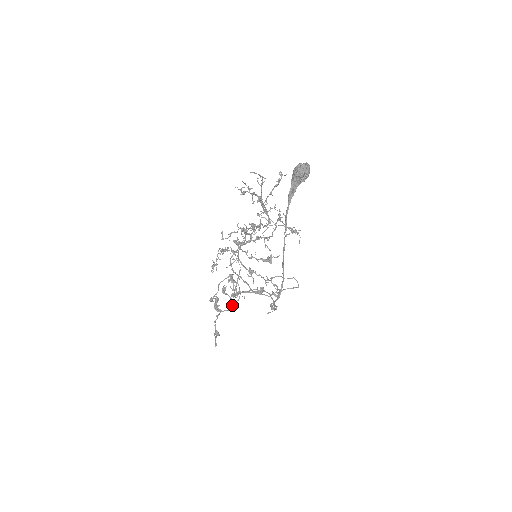
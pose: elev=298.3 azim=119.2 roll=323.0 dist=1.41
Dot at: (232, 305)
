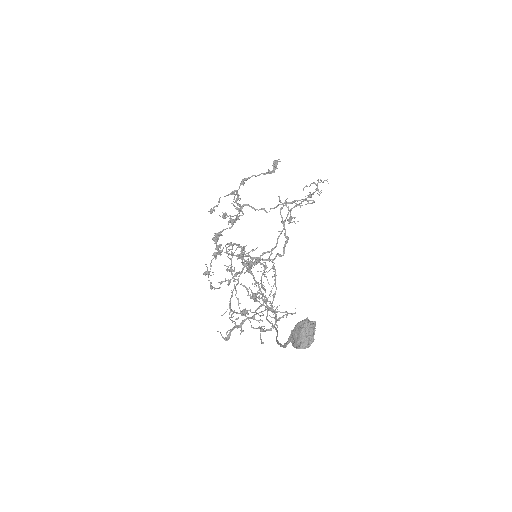
Dot at: occluded
